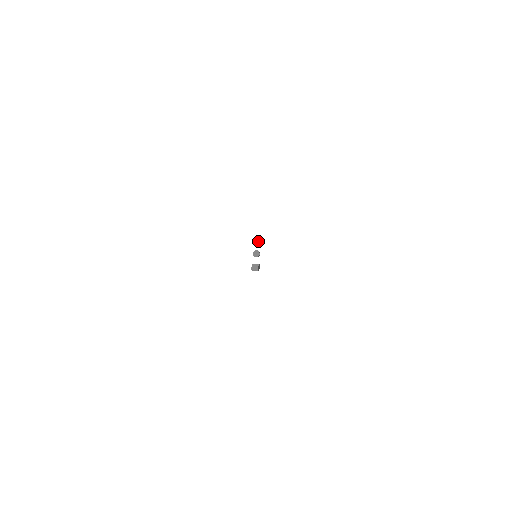
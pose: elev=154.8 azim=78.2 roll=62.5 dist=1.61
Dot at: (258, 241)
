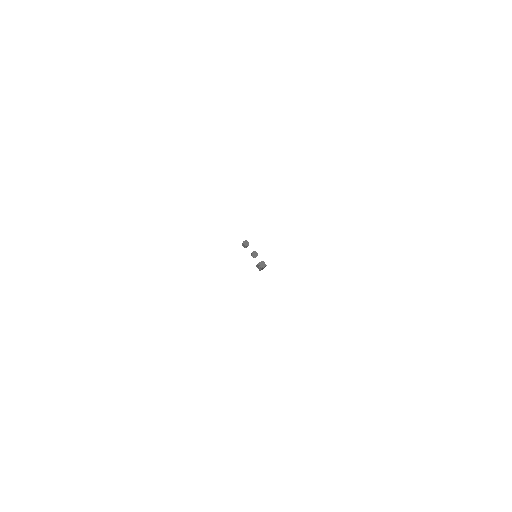
Dot at: (248, 244)
